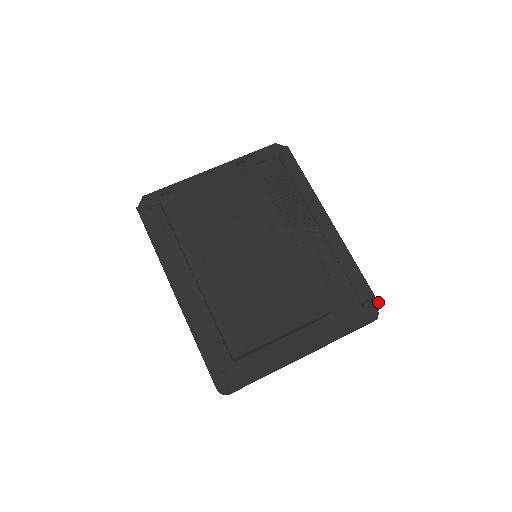
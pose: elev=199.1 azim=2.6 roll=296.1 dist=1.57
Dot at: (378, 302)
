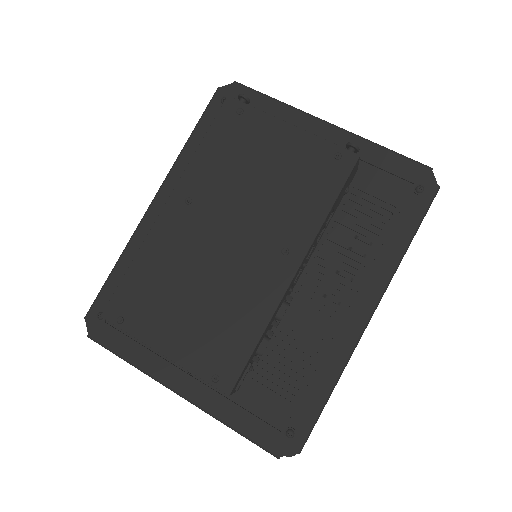
Dot at: (301, 447)
